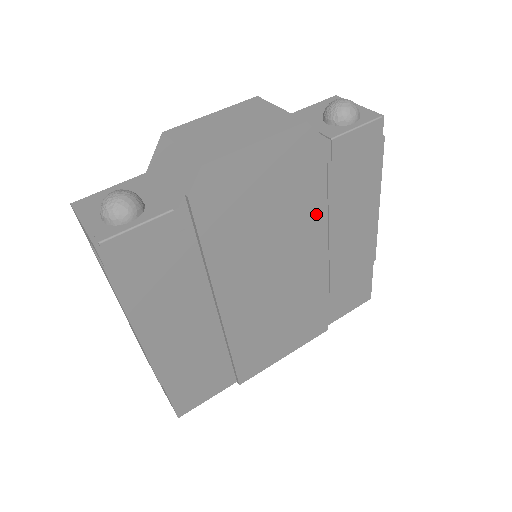
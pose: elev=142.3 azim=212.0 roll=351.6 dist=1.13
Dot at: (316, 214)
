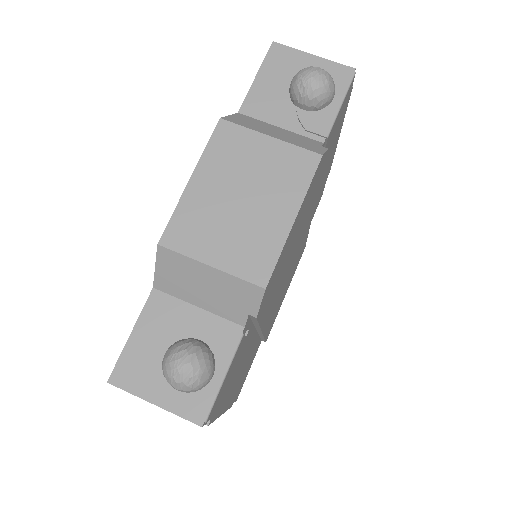
Dot at: (314, 201)
